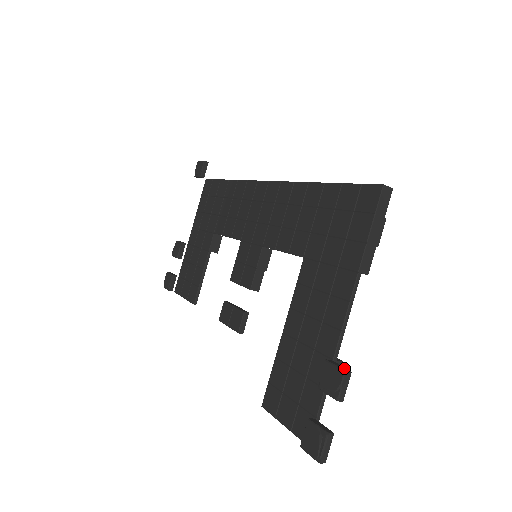
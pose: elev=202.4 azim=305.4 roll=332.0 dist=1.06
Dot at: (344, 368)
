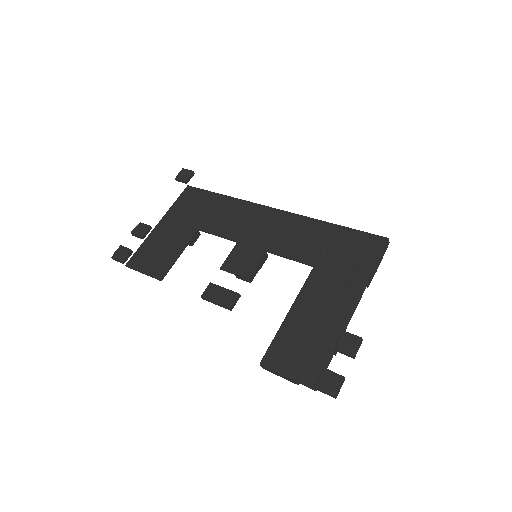
Dot at: (358, 337)
